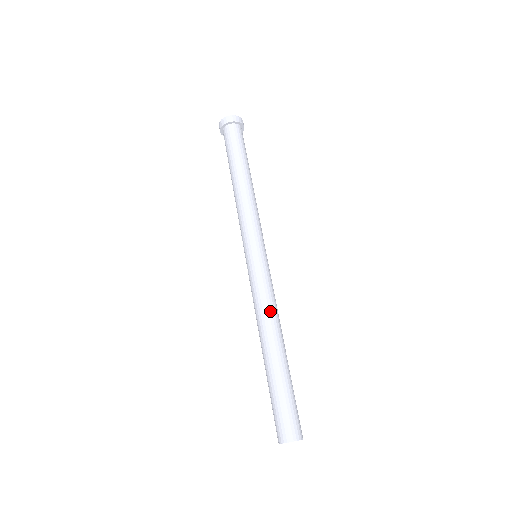
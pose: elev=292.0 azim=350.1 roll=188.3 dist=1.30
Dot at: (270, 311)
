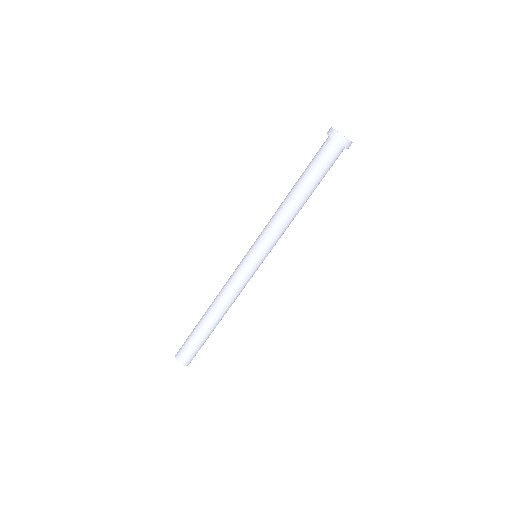
Dot at: (226, 297)
